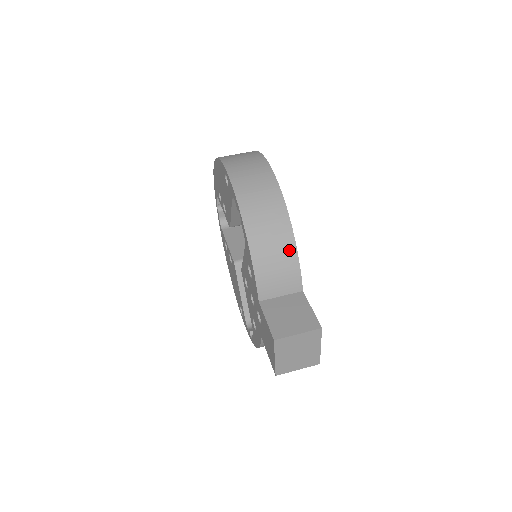
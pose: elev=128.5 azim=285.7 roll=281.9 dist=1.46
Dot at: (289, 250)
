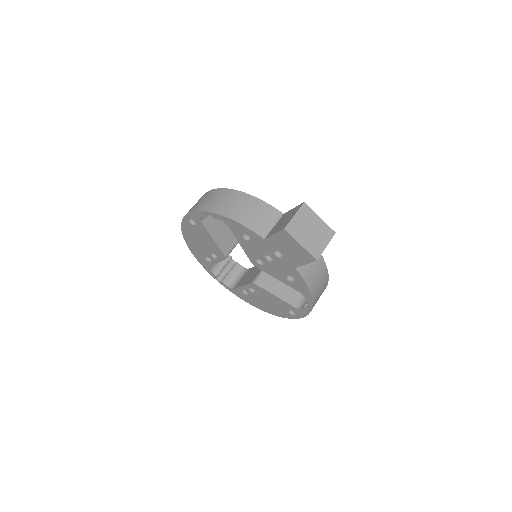
Dot at: (251, 201)
